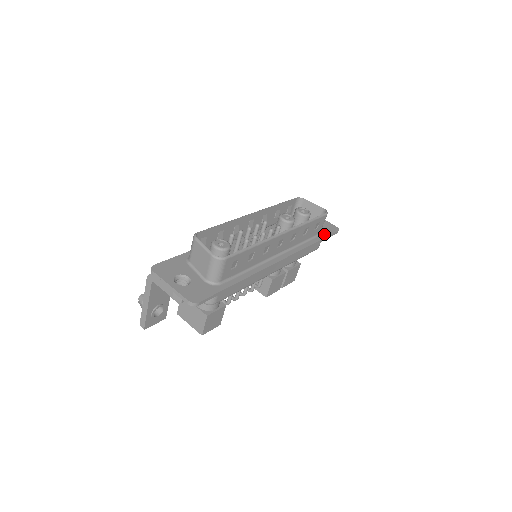
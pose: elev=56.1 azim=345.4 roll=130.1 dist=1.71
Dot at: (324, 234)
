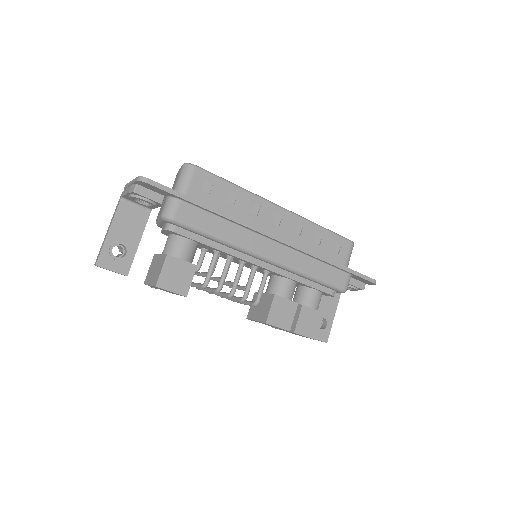
Dot at: occluded
